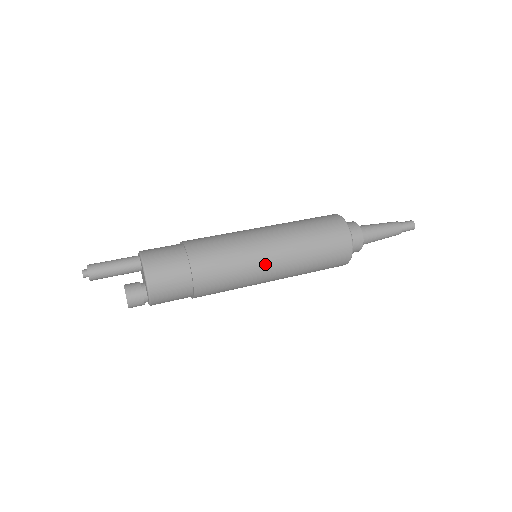
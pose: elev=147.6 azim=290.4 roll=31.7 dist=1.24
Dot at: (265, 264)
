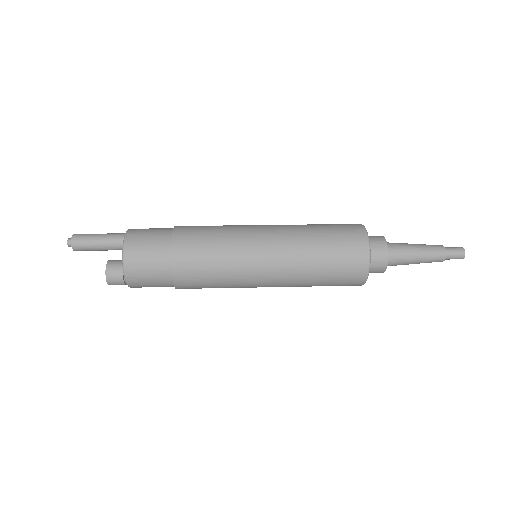
Dot at: (257, 272)
